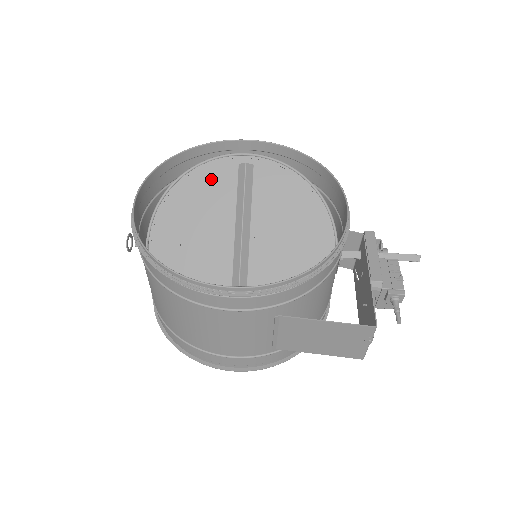
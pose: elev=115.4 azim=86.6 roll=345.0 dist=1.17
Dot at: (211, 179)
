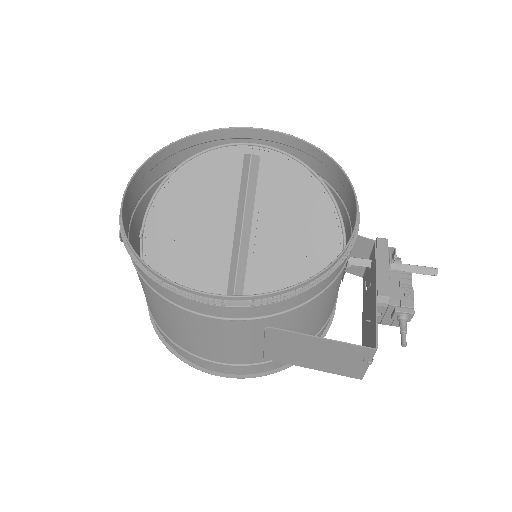
Dot at: (213, 169)
